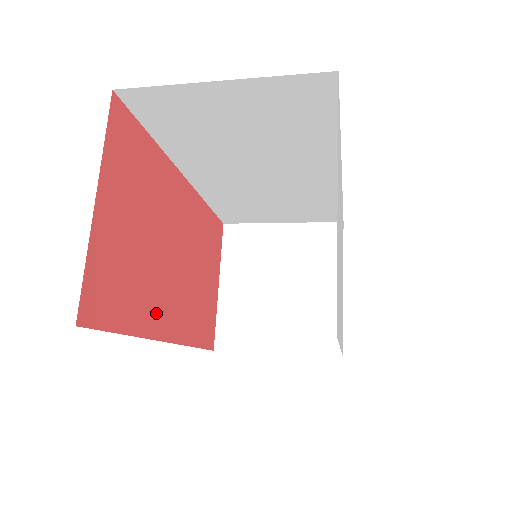
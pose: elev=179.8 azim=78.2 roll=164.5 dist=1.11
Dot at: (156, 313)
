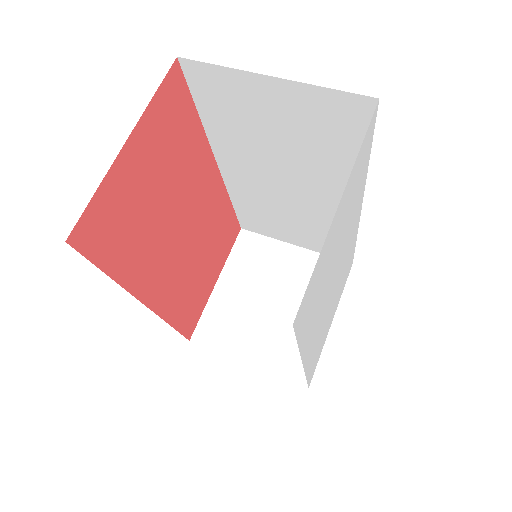
Dot at: (145, 273)
